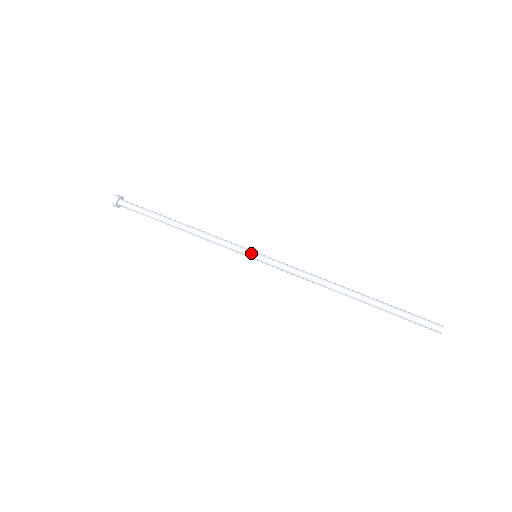
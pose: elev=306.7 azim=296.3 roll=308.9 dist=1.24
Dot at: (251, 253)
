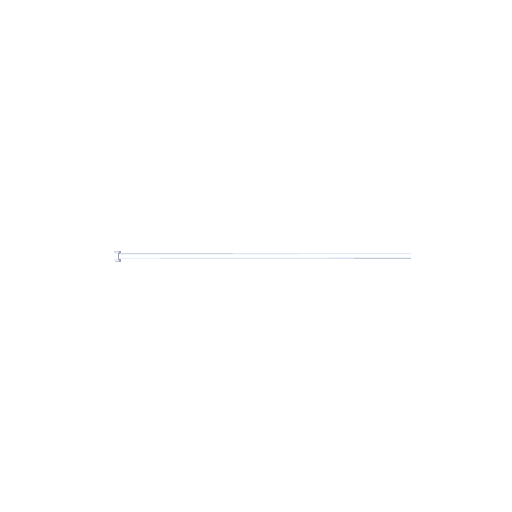
Dot at: (252, 254)
